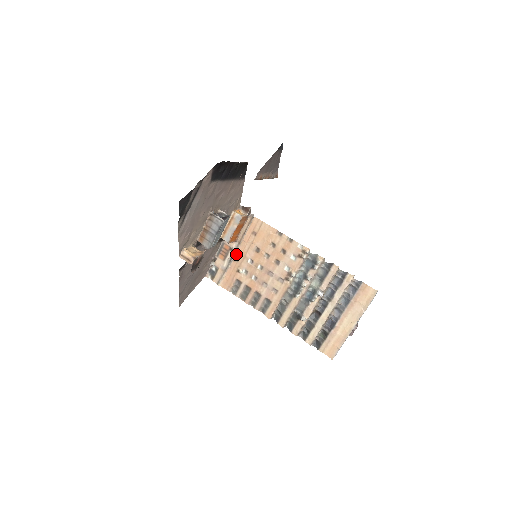
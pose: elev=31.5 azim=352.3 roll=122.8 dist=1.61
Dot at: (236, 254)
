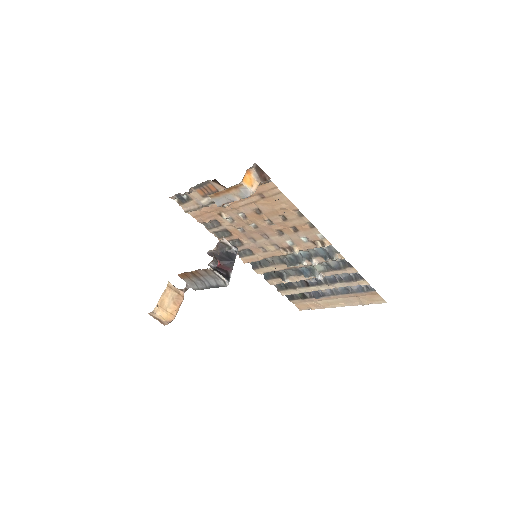
Dot at: occluded
